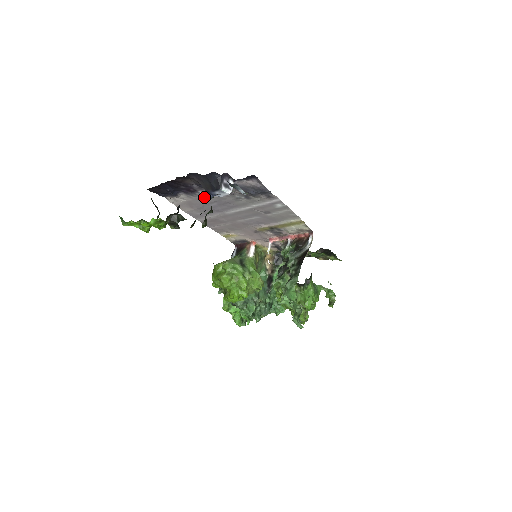
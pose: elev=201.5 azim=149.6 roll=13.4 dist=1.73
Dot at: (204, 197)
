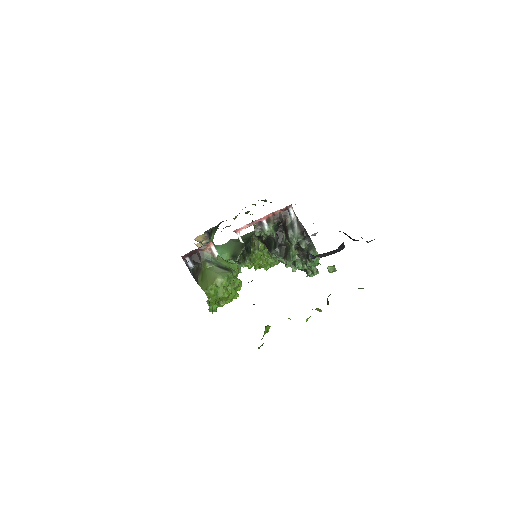
Dot at: occluded
